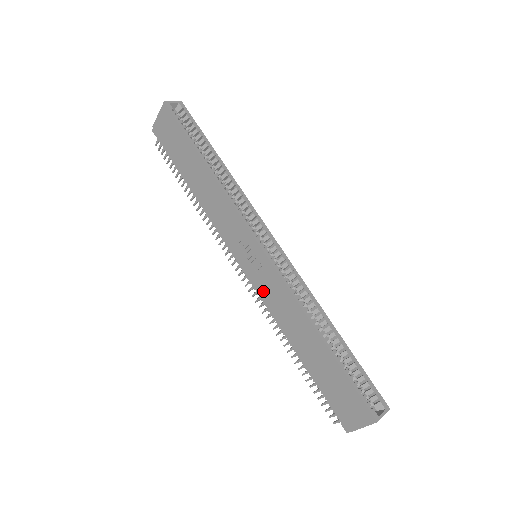
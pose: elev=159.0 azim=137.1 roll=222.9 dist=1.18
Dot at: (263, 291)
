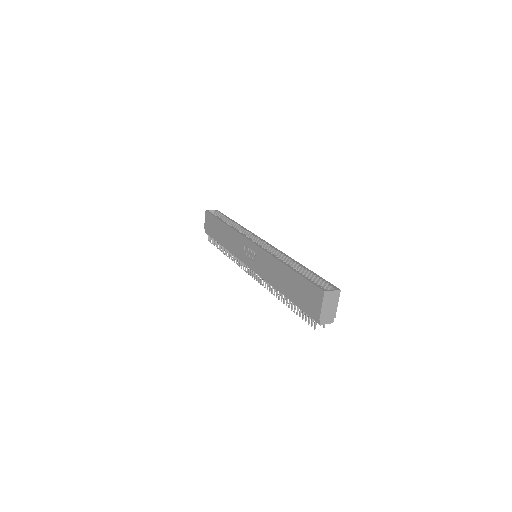
Dot at: (259, 269)
